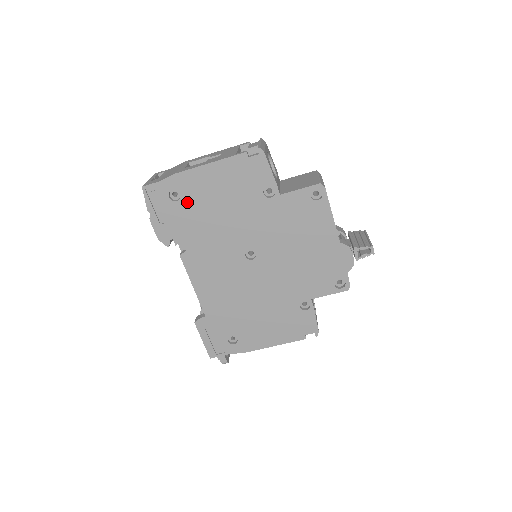
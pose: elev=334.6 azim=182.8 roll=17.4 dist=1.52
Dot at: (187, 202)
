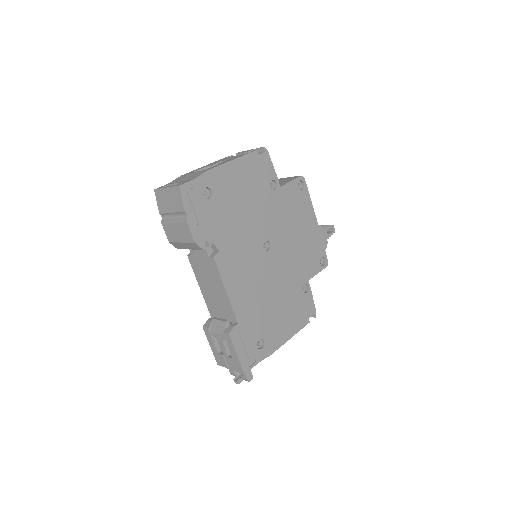
Dot at: (217, 199)
